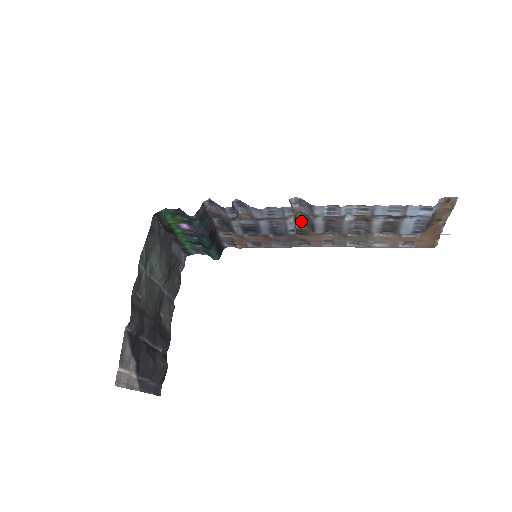
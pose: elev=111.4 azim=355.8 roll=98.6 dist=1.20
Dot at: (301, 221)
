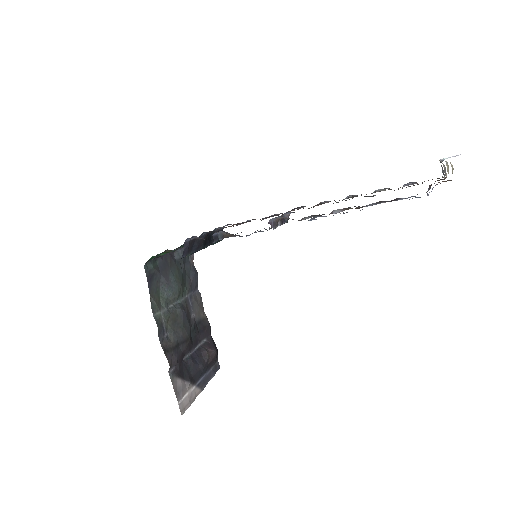
Dot at: (289, 212)
